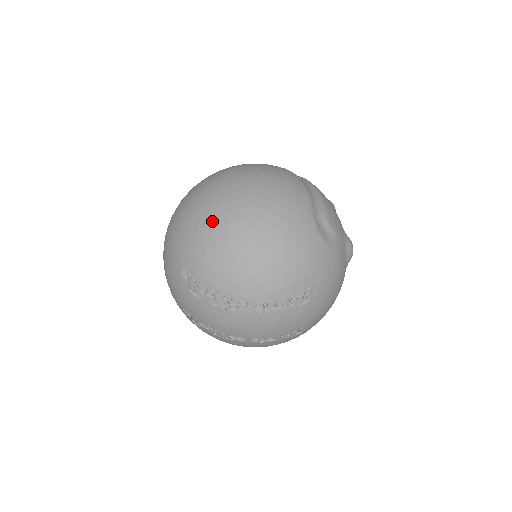
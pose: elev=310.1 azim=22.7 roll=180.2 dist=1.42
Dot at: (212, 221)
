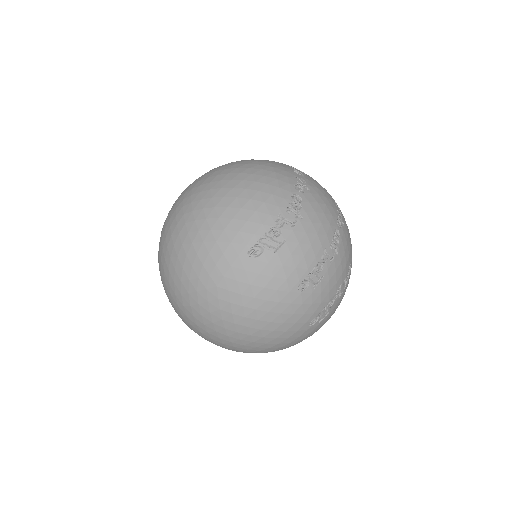
Dot at: (205, 214)
